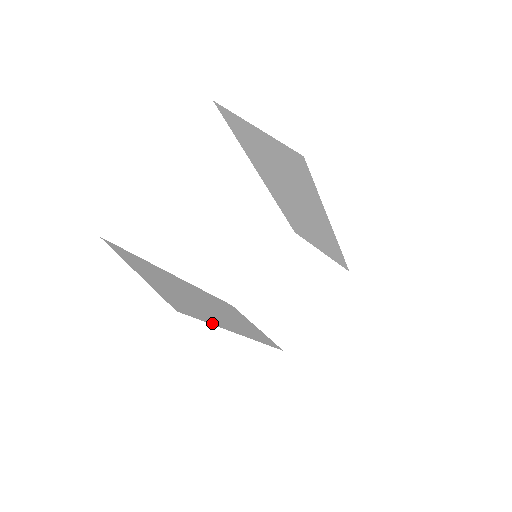
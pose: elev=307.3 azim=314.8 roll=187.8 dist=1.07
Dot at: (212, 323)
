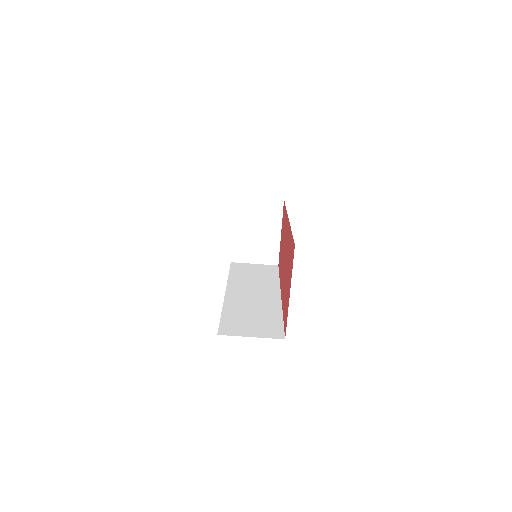
Dot at: (281, 317)
